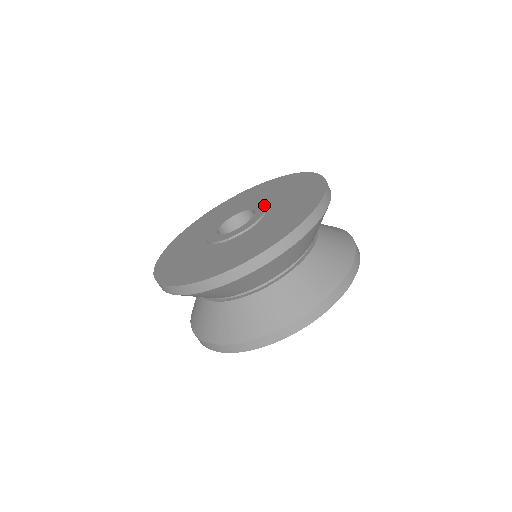
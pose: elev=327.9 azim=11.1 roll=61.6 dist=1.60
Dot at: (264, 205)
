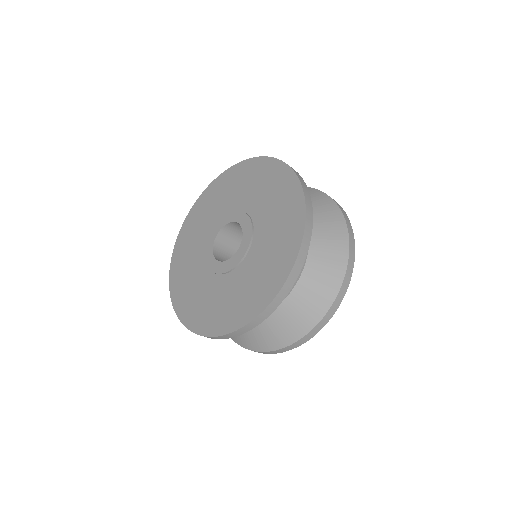
Dot at: (231, 213)
